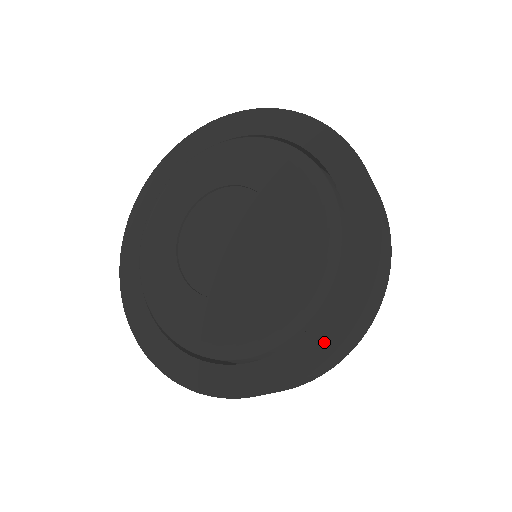
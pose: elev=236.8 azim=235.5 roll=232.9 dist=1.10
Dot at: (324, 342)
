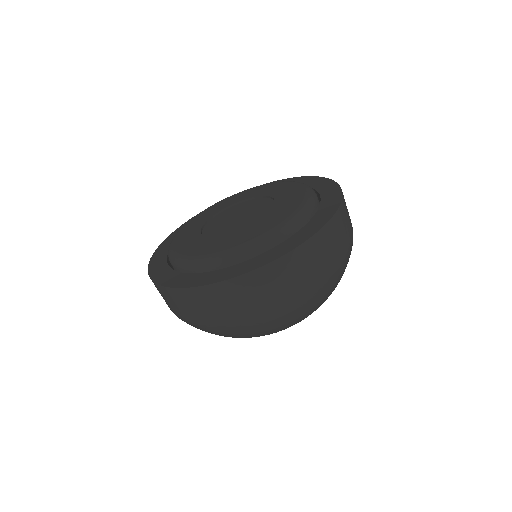
Dot at: (294, 243)
